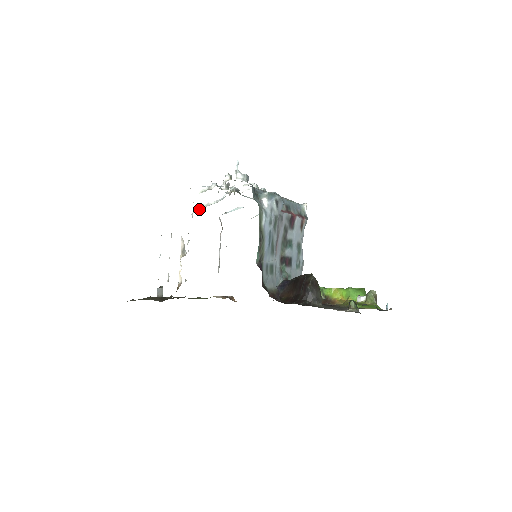
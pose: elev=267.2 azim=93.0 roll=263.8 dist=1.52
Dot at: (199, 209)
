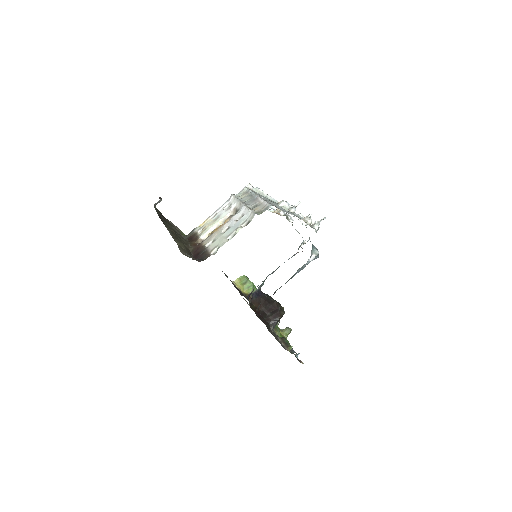
Dot at: (253, 188)
